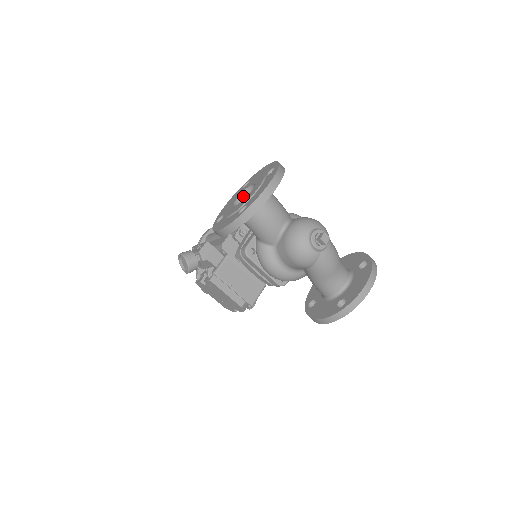
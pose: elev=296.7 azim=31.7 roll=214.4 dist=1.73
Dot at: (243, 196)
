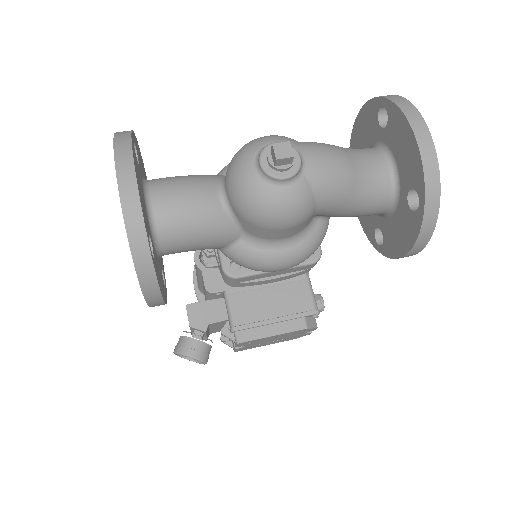
Dot at: occluded
